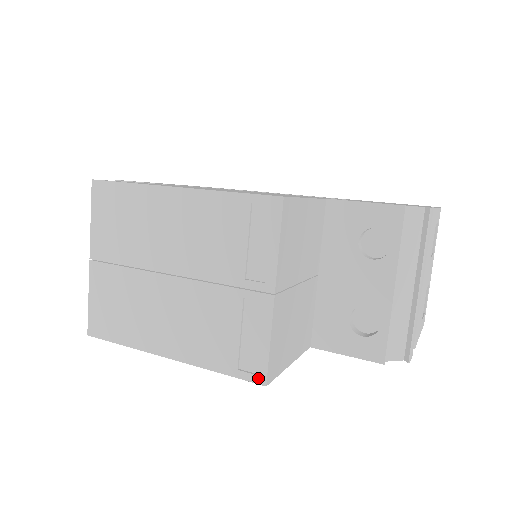
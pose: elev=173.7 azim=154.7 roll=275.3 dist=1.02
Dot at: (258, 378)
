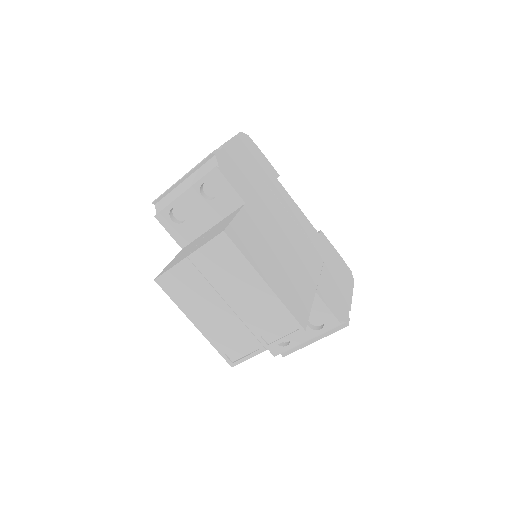
Dot at: (231, 363)
